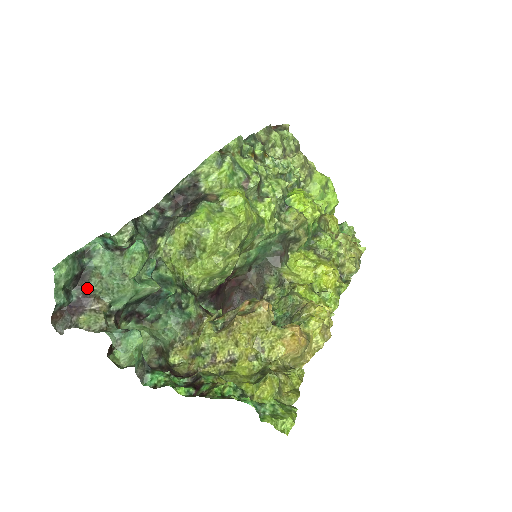
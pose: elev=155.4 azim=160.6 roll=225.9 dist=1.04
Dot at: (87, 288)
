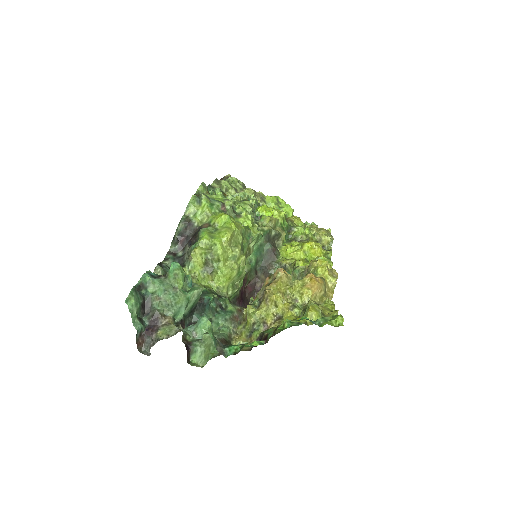
Dot at: (153, 311)
